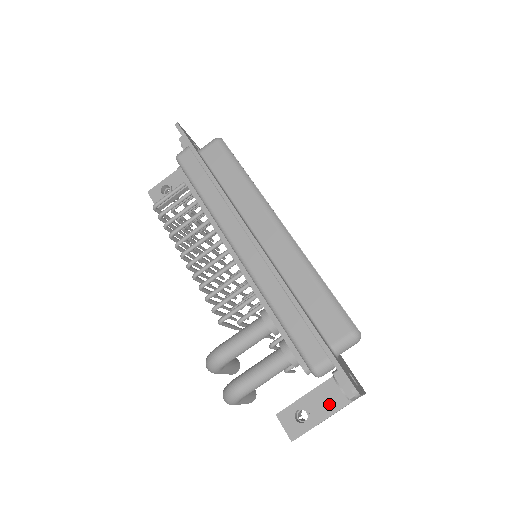
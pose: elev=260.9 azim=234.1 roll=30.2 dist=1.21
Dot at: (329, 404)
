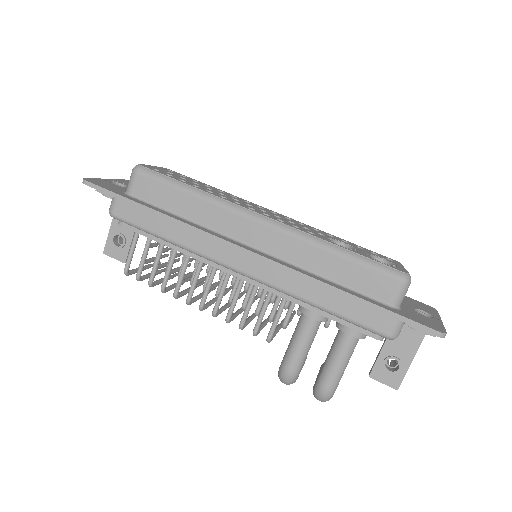
Dot at: (410, 340)
